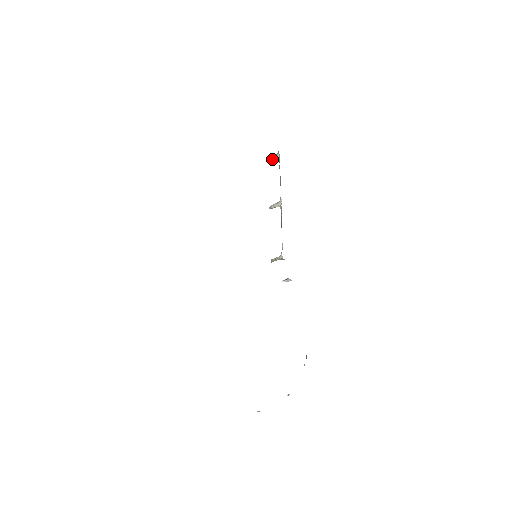
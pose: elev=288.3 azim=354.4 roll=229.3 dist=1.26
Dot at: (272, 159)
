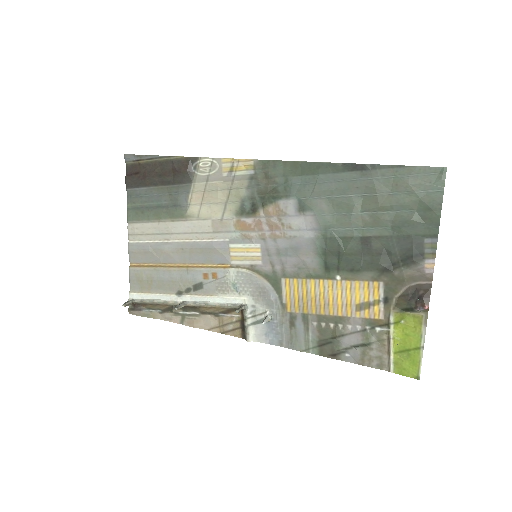
Dot at: (128, 303)
